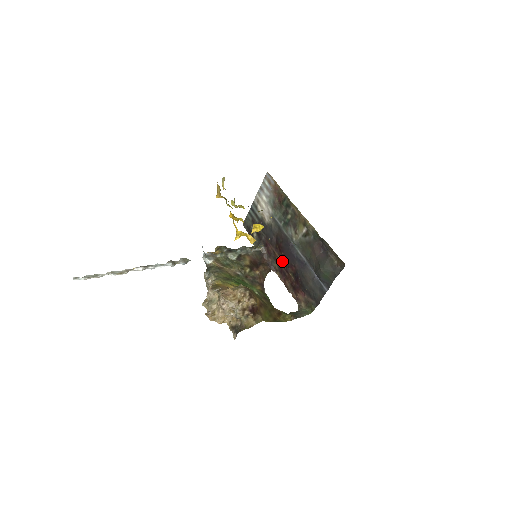
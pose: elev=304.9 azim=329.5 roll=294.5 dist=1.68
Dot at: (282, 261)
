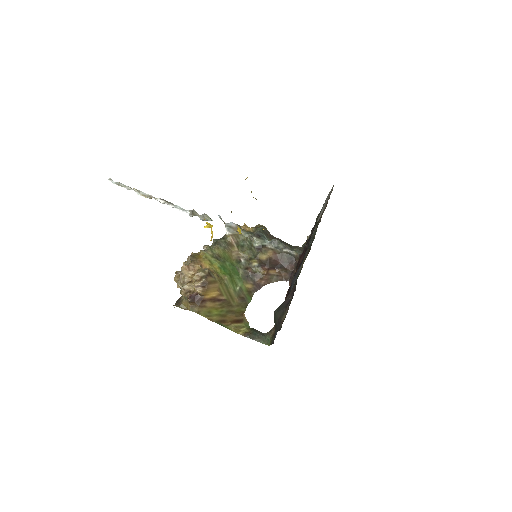
Dot at: occluded
